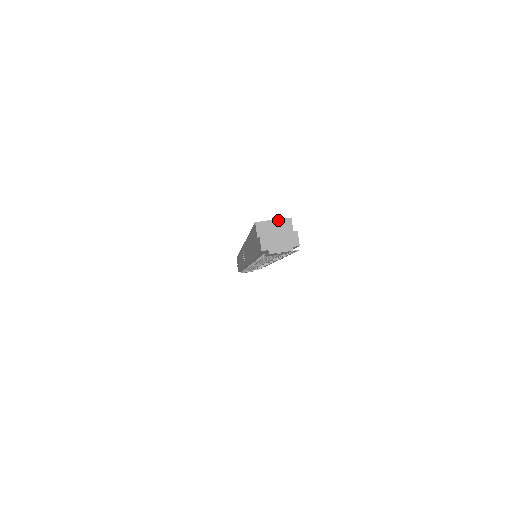
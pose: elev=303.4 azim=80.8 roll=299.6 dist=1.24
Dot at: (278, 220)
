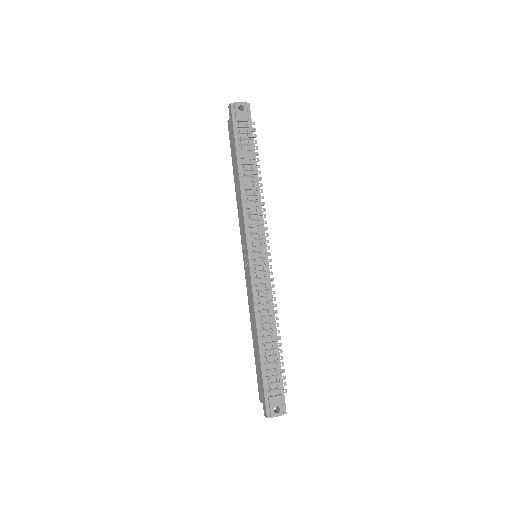
Dot at: occluded
